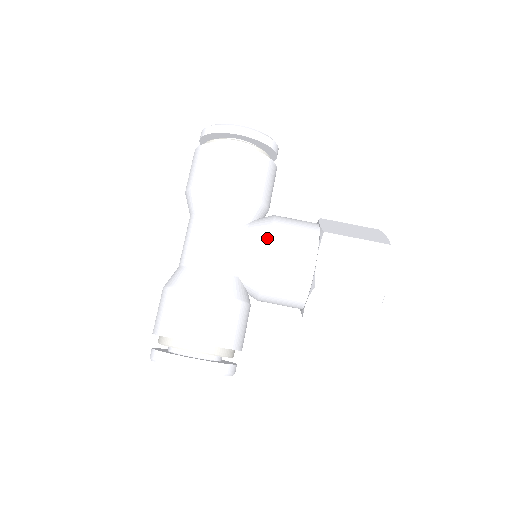
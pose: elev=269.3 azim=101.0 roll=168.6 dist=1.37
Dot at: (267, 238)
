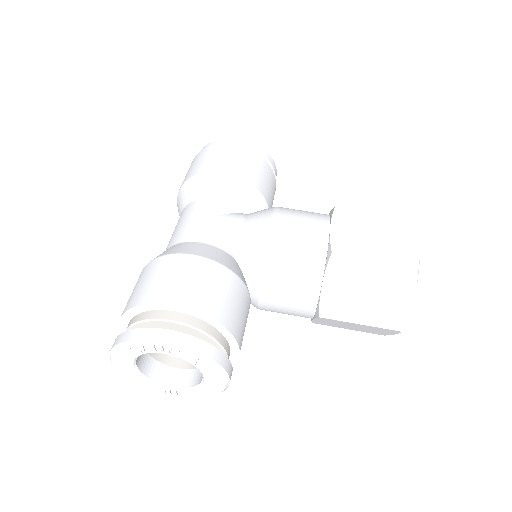
Dot at: (270, 212)
